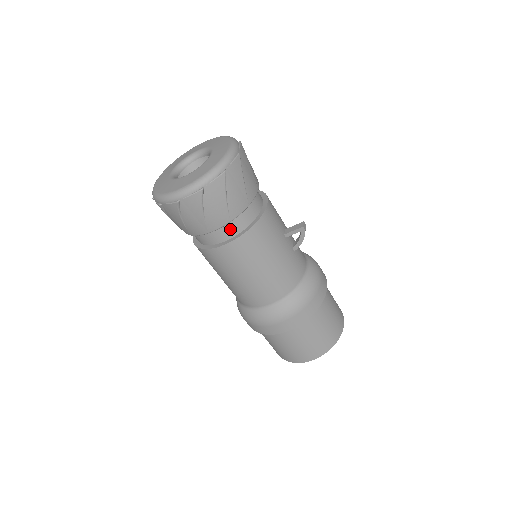
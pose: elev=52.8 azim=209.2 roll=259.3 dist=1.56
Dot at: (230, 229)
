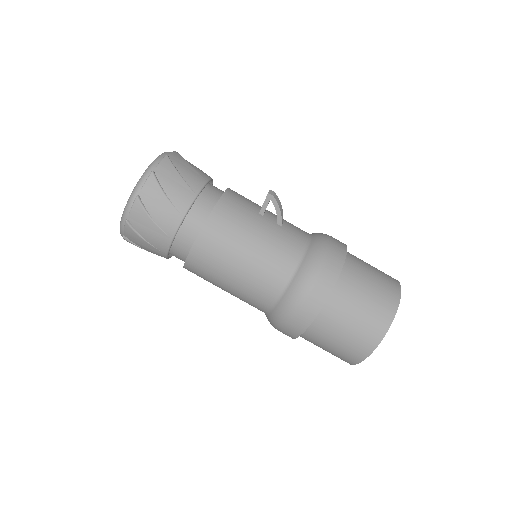
Dot at: (191, 227)
